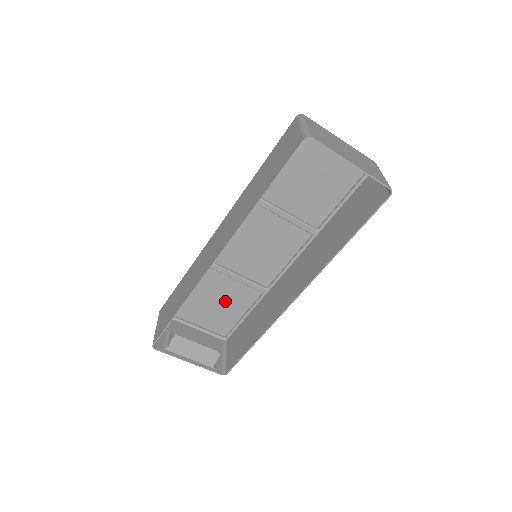
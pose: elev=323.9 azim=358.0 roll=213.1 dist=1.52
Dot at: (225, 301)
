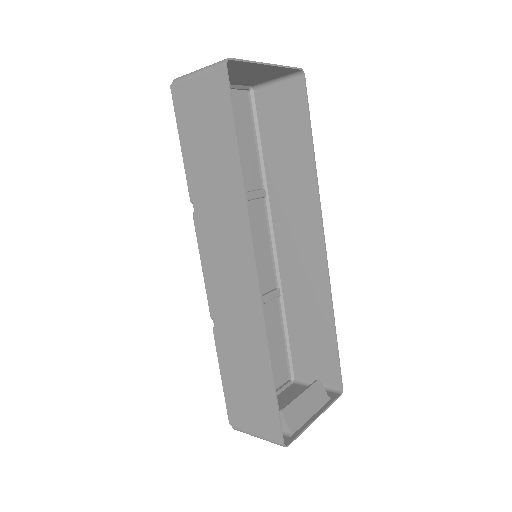
Dot at: occluded
